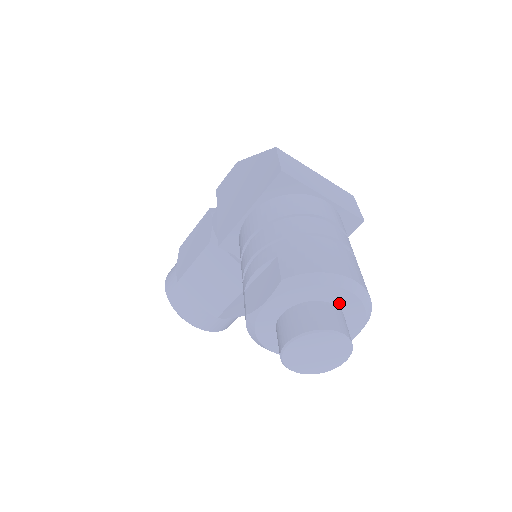
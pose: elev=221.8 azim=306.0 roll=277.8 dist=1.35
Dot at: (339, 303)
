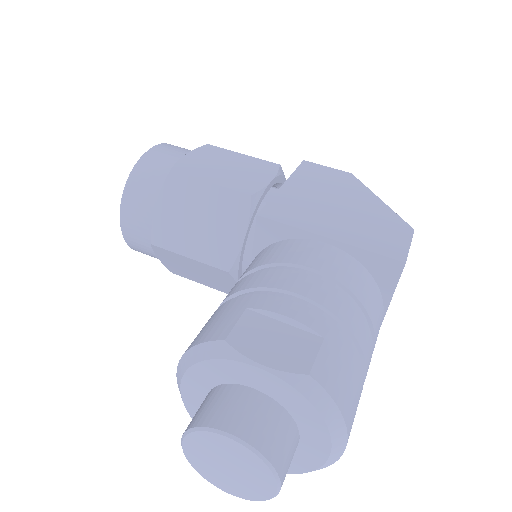
Dot at: (304, 447)
